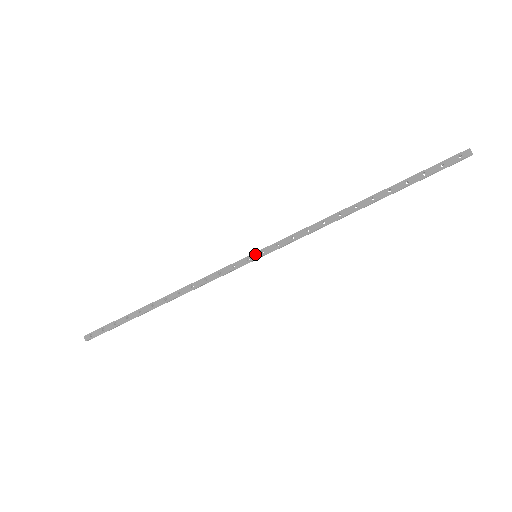
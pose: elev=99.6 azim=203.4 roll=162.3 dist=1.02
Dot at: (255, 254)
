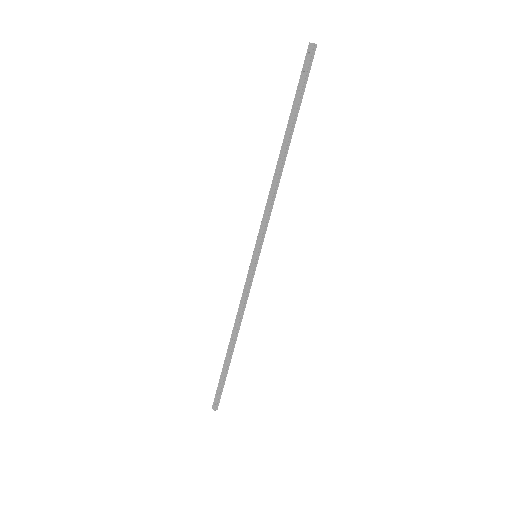
Dot at: (253, 255)
